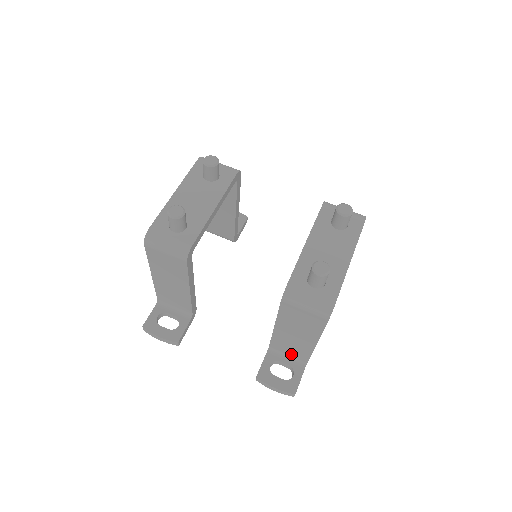
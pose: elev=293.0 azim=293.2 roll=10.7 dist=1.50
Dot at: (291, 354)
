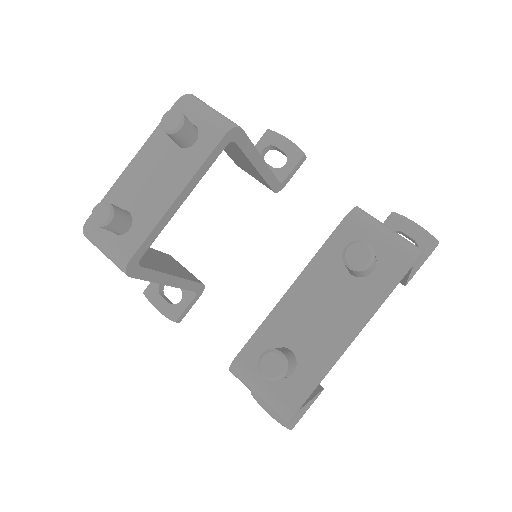
Dot at: occluded
